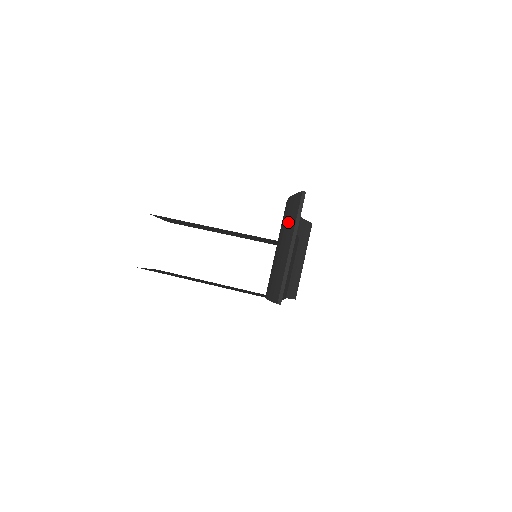
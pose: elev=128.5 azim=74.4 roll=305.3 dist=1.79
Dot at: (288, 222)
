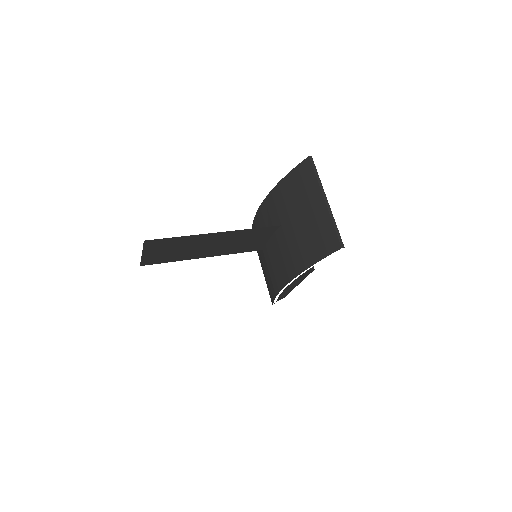
Dot at: (302, 190)
